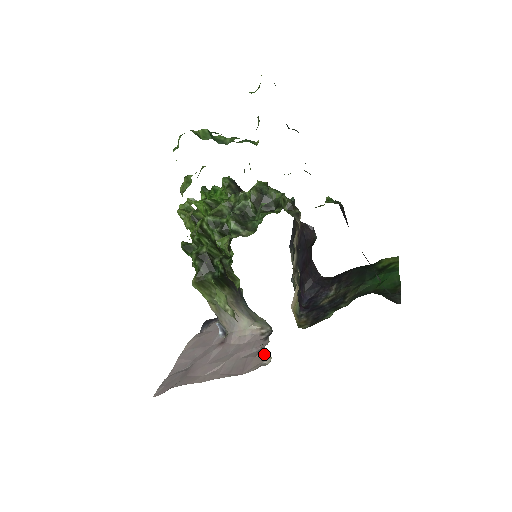
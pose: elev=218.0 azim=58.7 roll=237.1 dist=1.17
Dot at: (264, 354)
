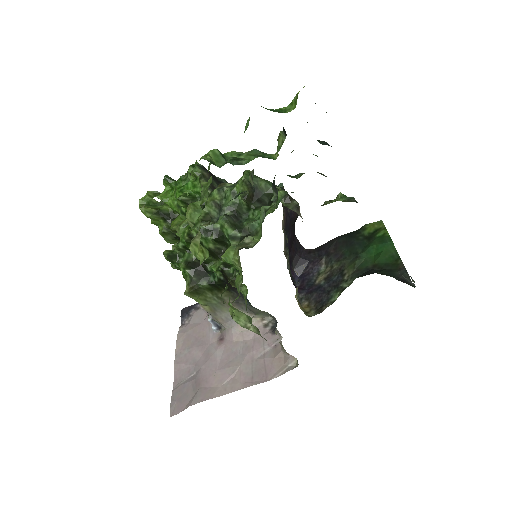
Dot at: (285, 354)
